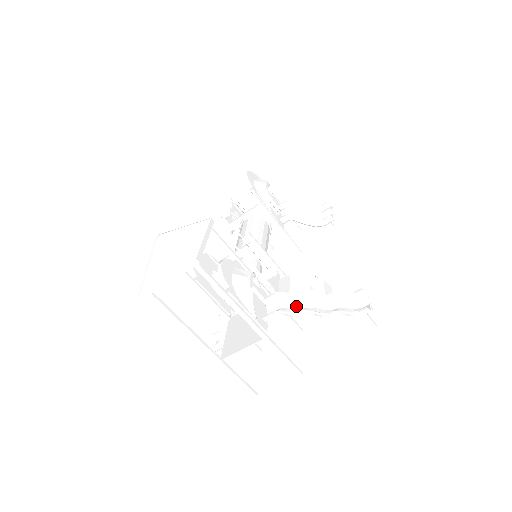
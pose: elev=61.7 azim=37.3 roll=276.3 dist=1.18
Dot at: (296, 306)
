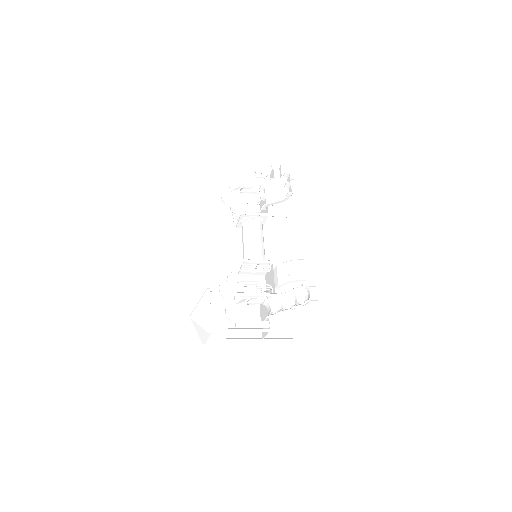
Dot at: (278, 304)
